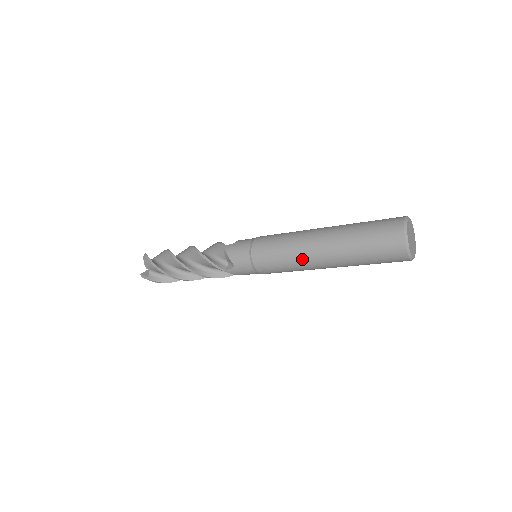
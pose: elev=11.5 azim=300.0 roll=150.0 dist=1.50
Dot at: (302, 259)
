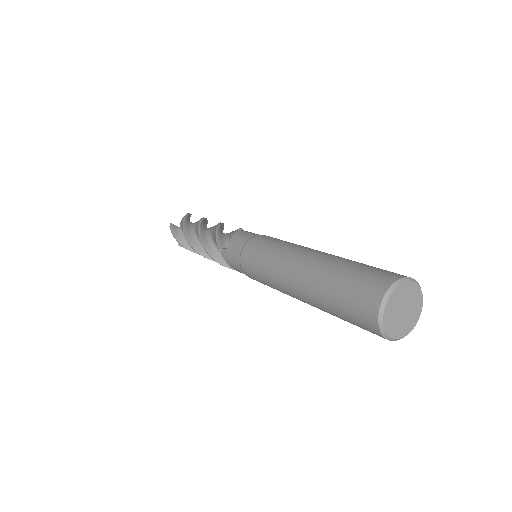
Dot at: (280, 265)
